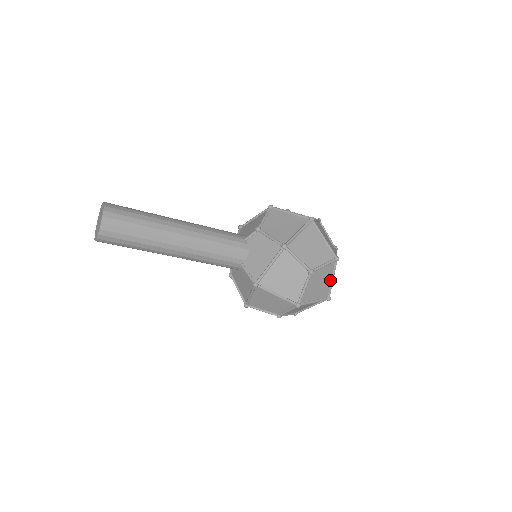
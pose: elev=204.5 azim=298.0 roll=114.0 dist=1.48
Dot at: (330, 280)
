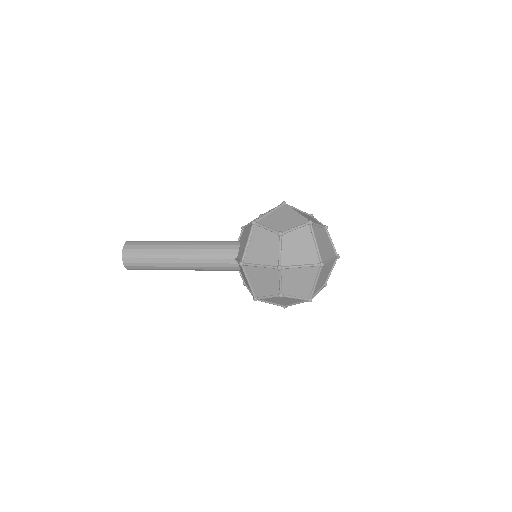
Dot at: (314, 245)
